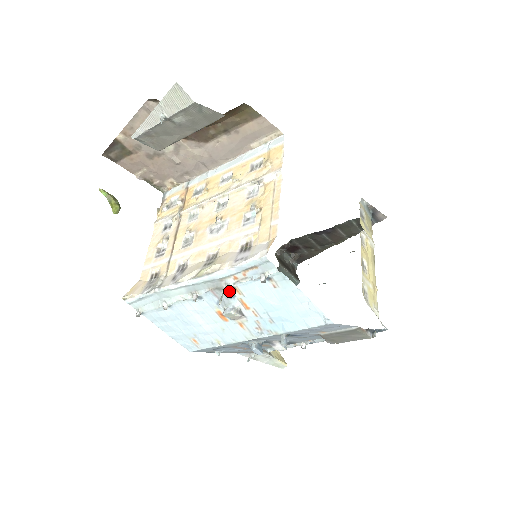
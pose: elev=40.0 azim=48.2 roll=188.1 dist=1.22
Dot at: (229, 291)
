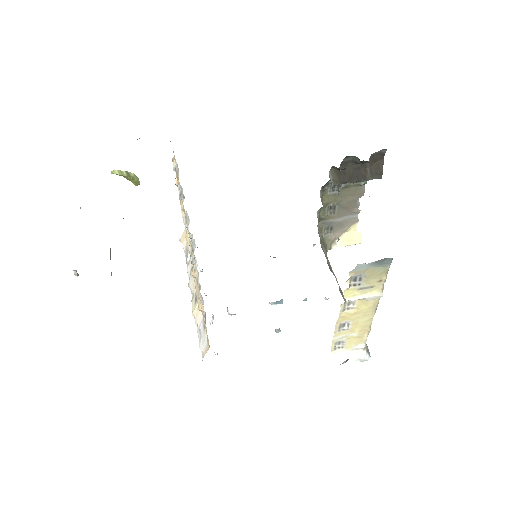
Dot at: occluded
